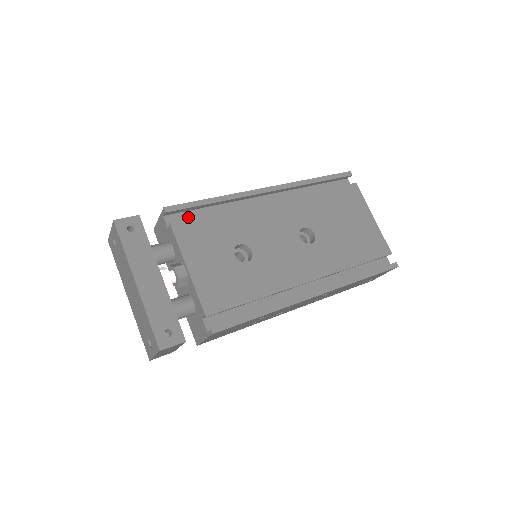
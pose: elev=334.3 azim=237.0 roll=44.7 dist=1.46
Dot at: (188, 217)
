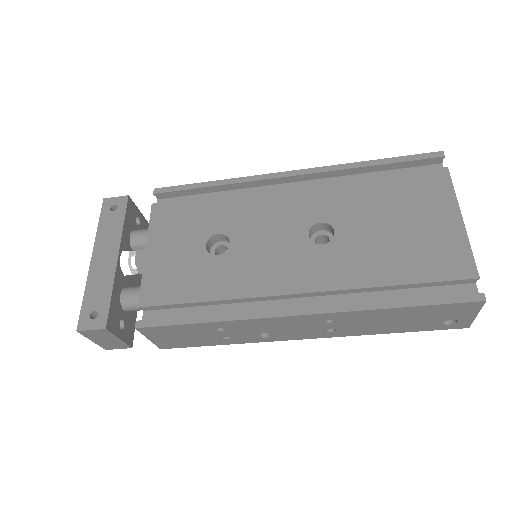
Dot at: occluded
